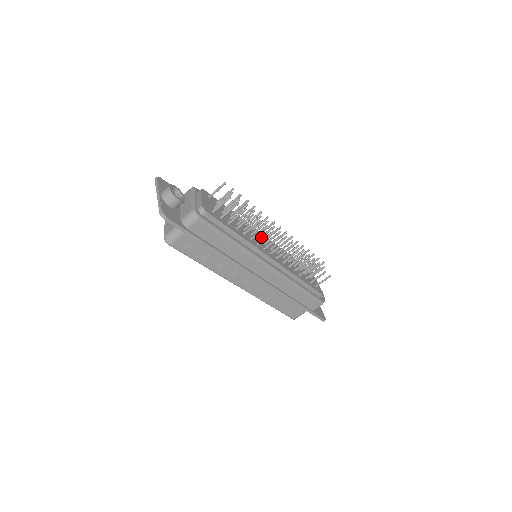
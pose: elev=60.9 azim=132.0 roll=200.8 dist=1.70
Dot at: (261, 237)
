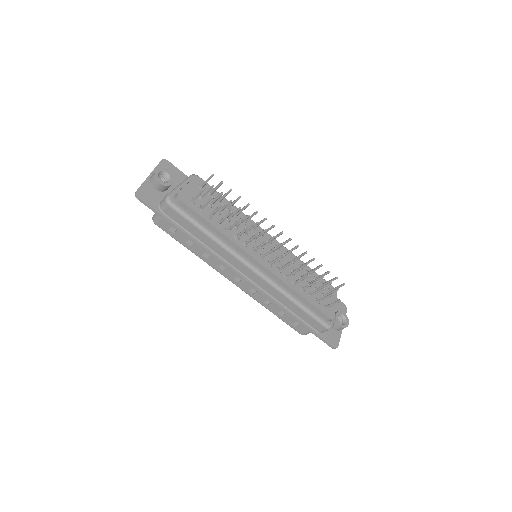
Dot at: occluded
